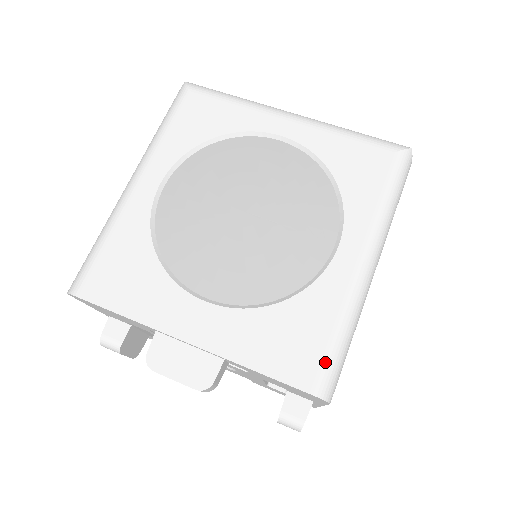
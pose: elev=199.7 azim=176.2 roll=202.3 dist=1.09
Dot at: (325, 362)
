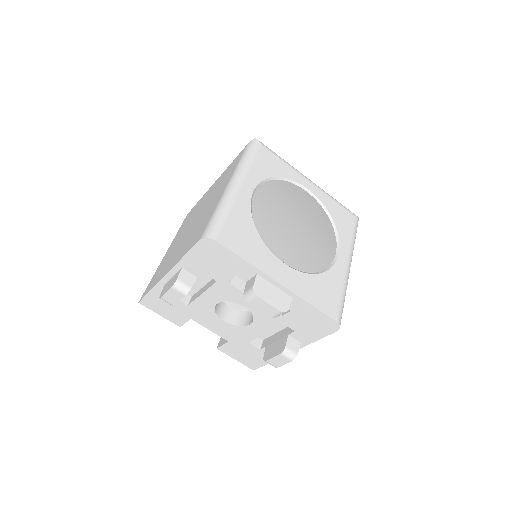
Dot at: (340, 307)
